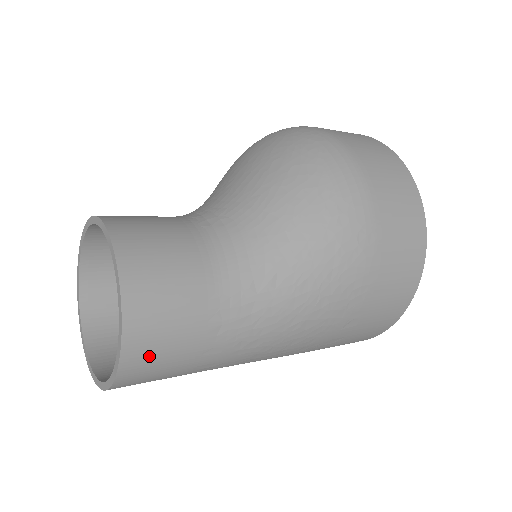
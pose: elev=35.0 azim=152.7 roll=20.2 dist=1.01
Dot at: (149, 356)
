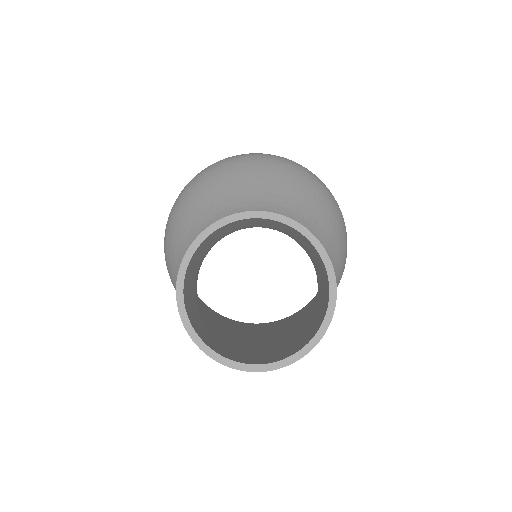
Dot at: occluded
